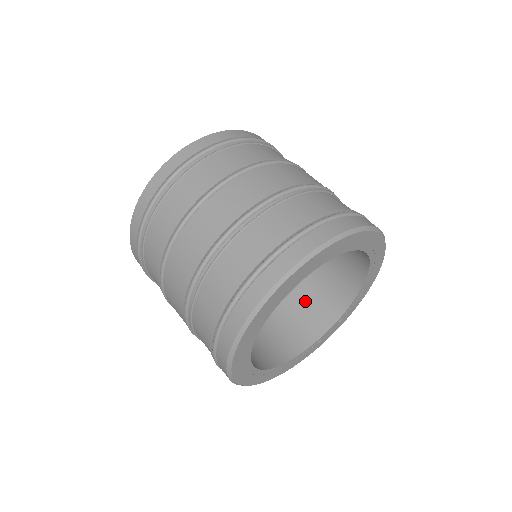
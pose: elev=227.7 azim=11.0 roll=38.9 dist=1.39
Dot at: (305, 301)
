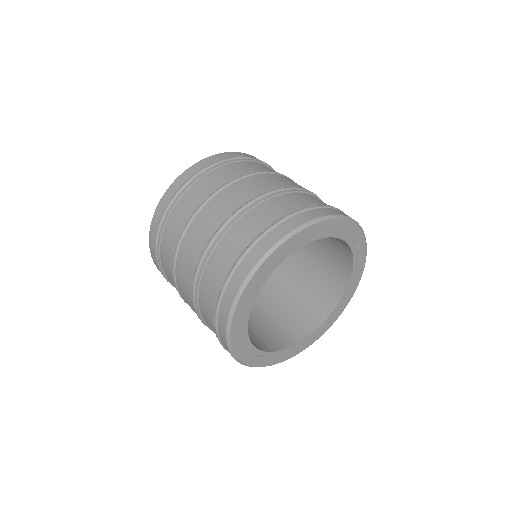
Dot at: (293, 309)
